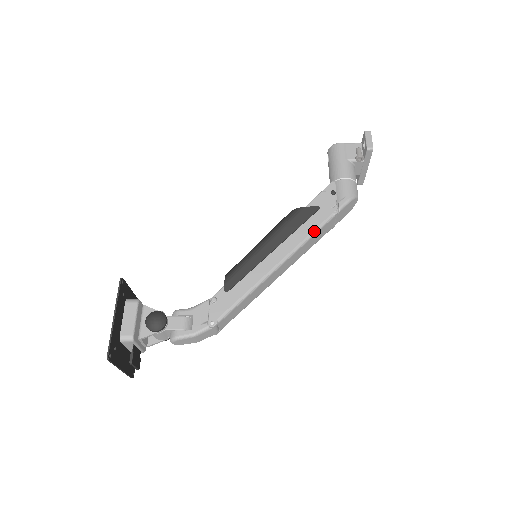
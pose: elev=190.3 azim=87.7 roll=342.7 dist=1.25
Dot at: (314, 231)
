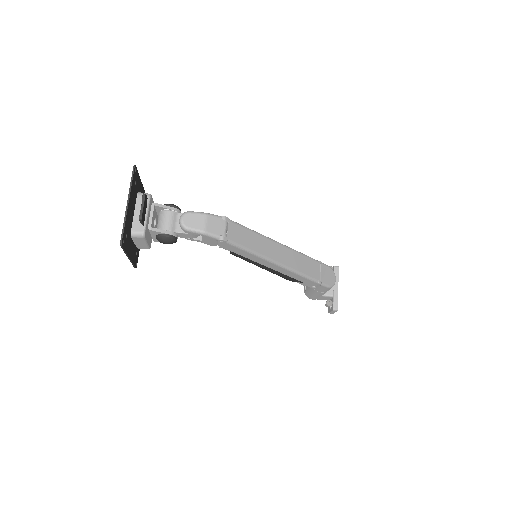
Dot at: (304, 254)
